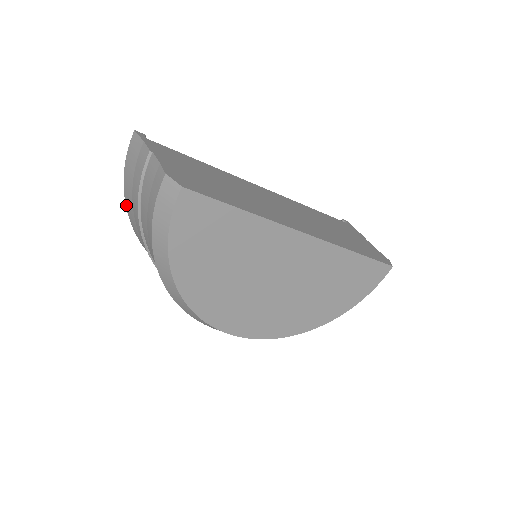
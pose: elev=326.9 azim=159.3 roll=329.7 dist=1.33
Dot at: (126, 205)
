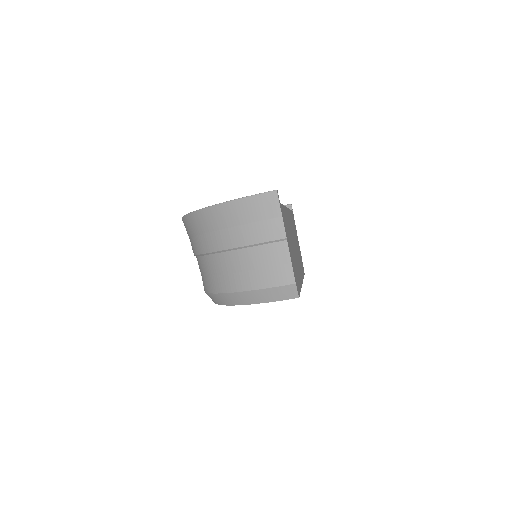
Dot at: (215, 208)
